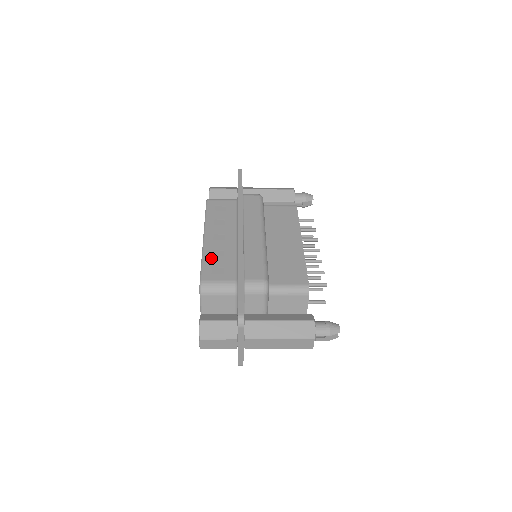
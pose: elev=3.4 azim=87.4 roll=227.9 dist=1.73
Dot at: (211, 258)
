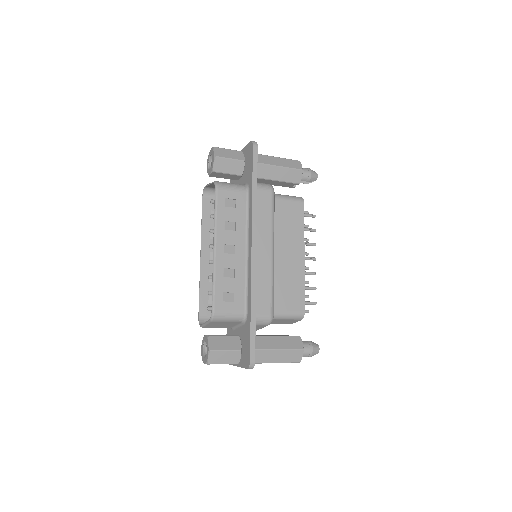
Dot at: (222, 280)
